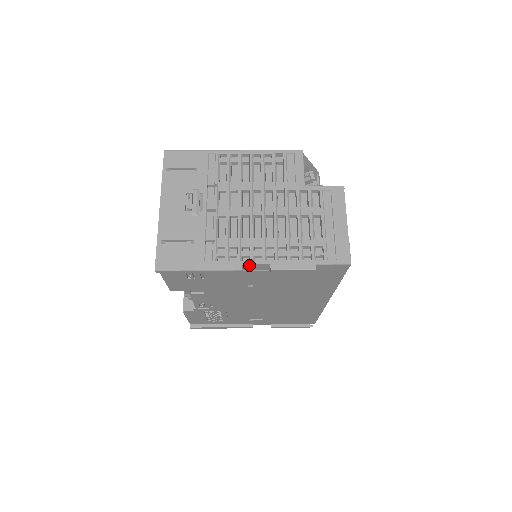
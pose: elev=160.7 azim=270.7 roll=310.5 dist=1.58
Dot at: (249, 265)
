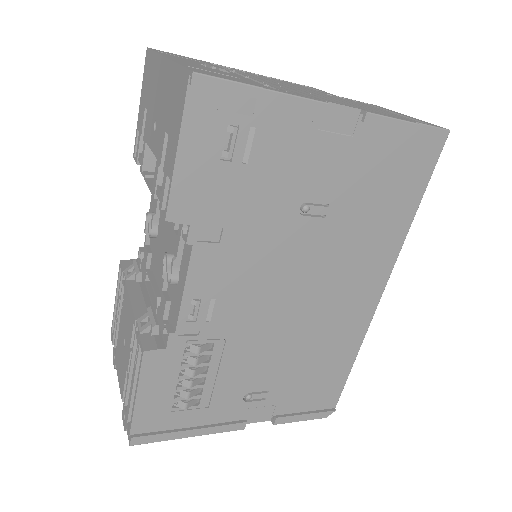
Dot at: (333, 107)
